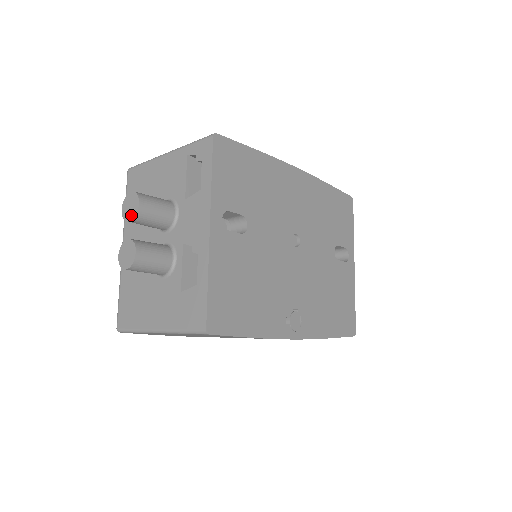
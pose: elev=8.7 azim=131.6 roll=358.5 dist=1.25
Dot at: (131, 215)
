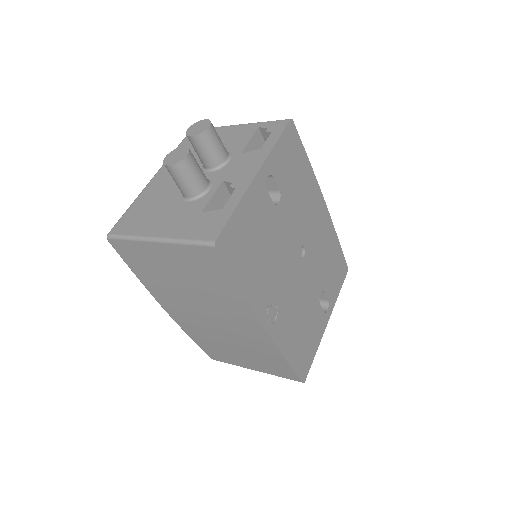
Dot at: (196, 132)
